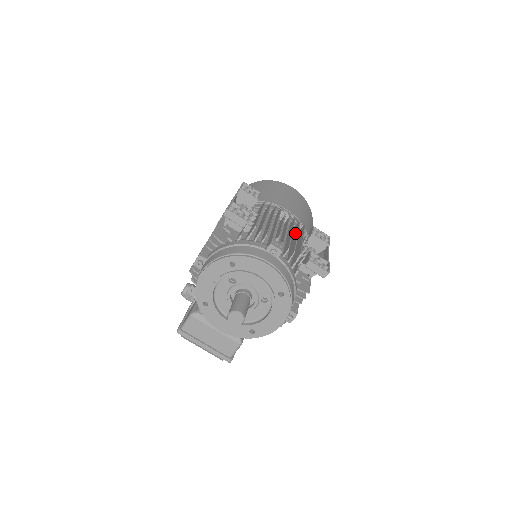
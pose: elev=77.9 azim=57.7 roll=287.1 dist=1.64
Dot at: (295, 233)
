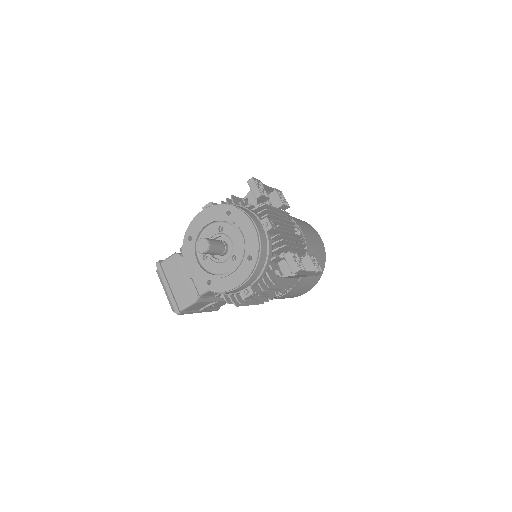
Dot at: (295, 245)
